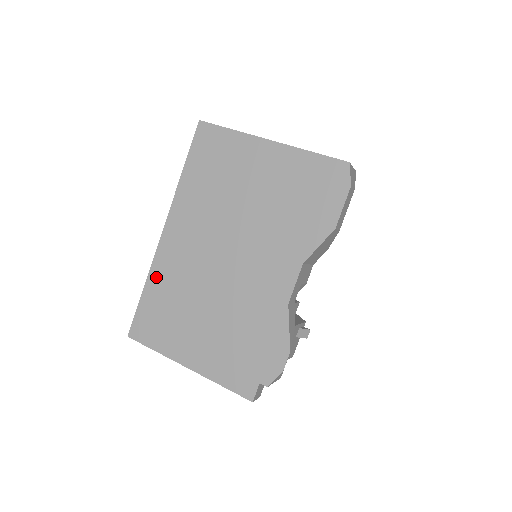
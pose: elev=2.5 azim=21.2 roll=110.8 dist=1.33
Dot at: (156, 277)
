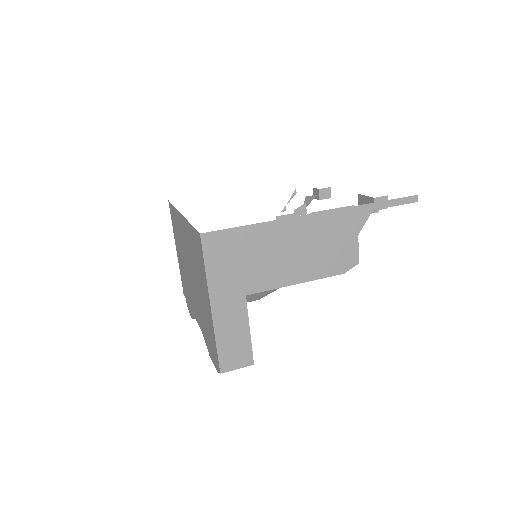
Dot at: (176, 215)
